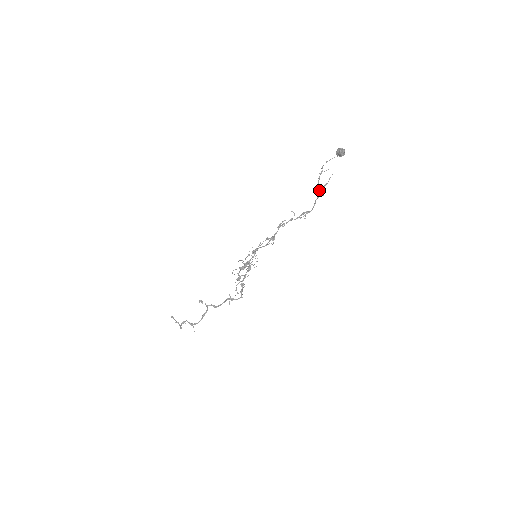
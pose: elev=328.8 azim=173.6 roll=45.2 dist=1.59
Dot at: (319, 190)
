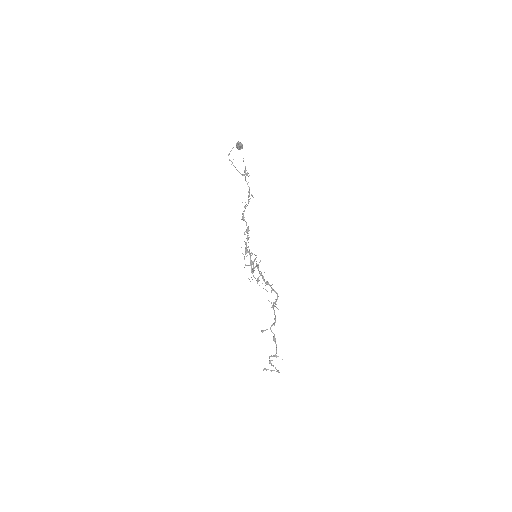
Dot at: (244, 174)
